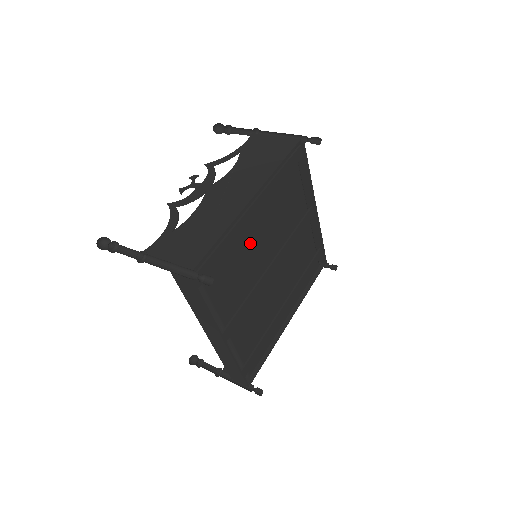
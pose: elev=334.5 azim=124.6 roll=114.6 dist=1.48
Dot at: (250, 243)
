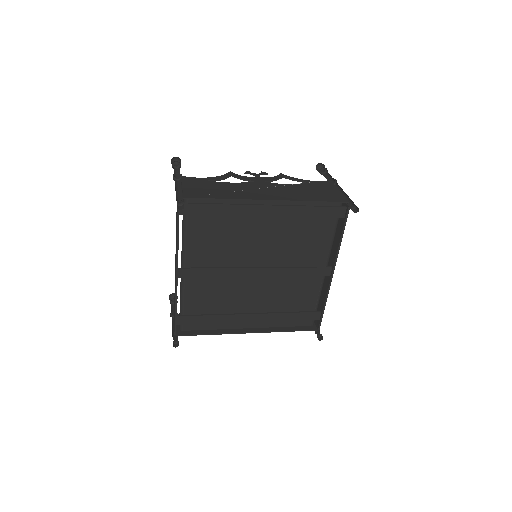
Dot at: (248, 232)
